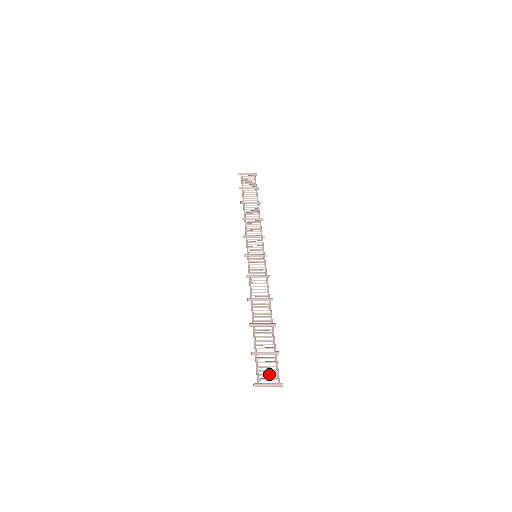
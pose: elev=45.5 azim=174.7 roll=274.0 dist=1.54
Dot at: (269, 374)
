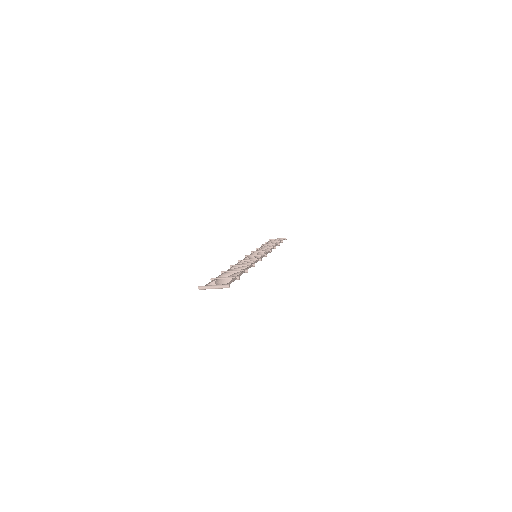
Dot at: (219, 283)
